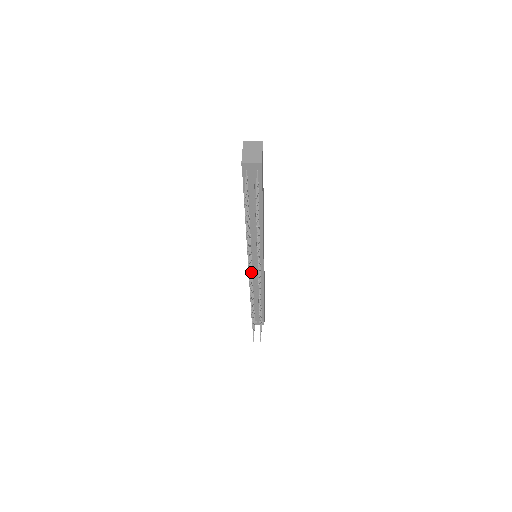
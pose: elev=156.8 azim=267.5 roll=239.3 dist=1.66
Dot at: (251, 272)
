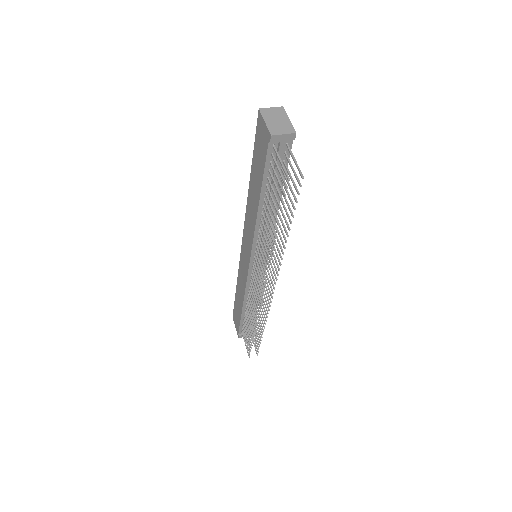
Dot at: occluded
